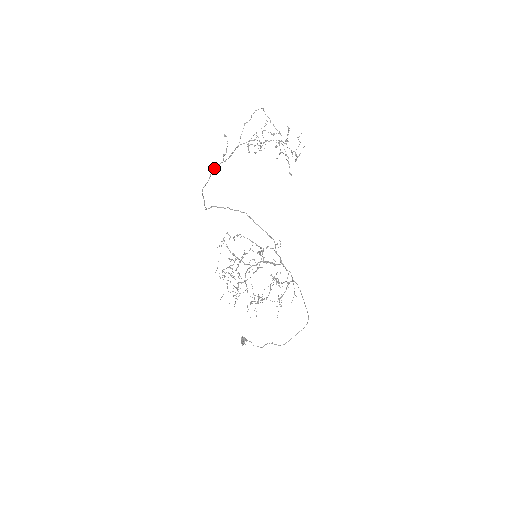
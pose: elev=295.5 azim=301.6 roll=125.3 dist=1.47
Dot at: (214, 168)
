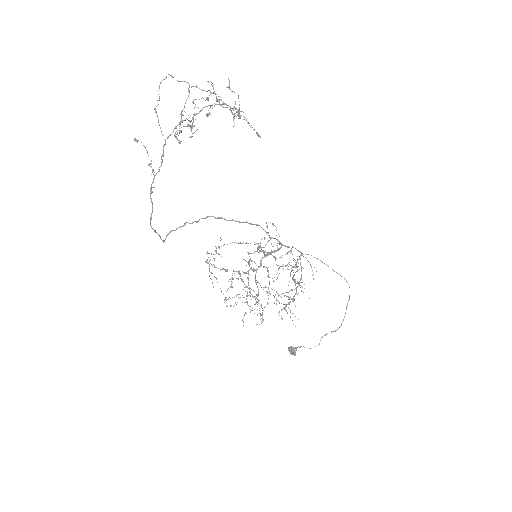
Dot at: (150, 188)
